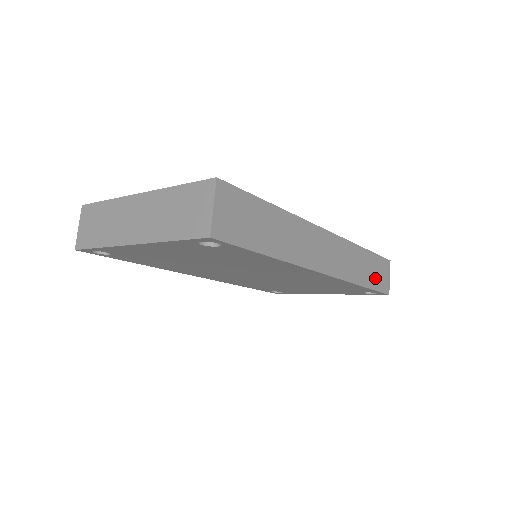
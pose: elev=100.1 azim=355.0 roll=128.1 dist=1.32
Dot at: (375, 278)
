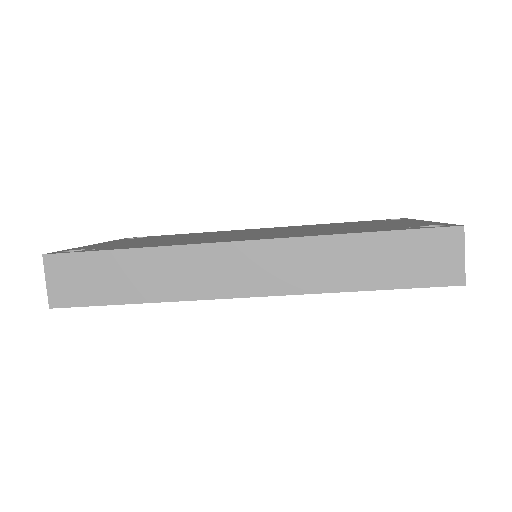
Dot at: (403, 269)
